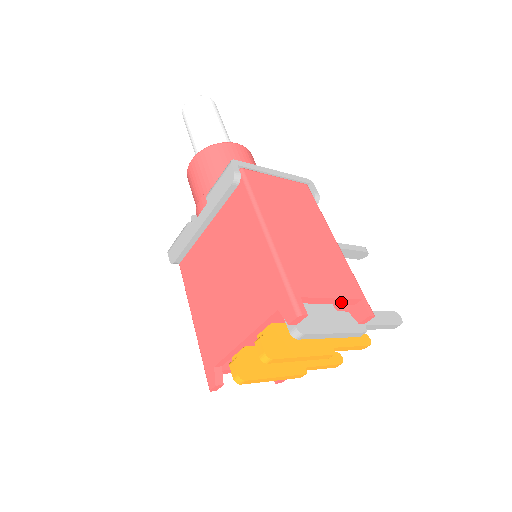
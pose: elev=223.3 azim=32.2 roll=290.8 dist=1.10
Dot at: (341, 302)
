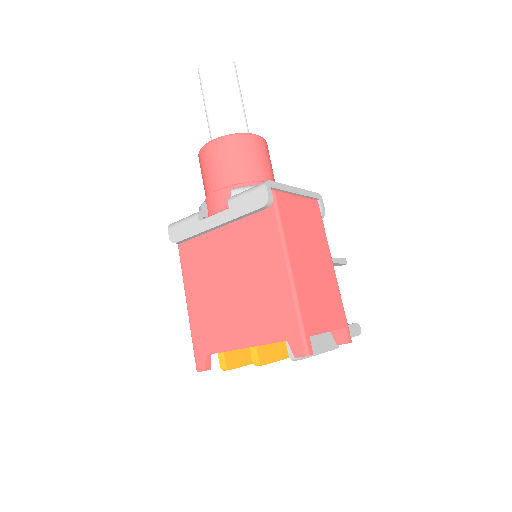
Dot at: occluded
